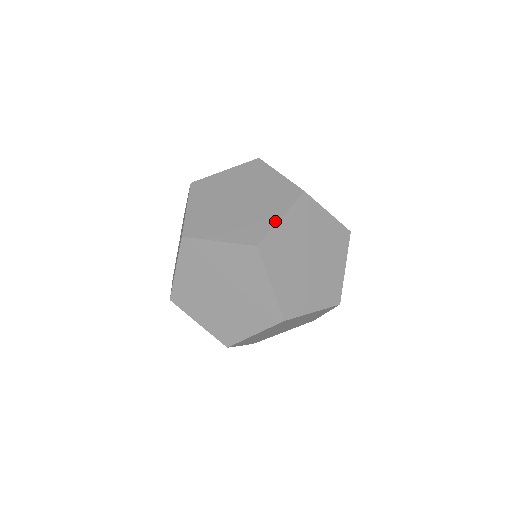
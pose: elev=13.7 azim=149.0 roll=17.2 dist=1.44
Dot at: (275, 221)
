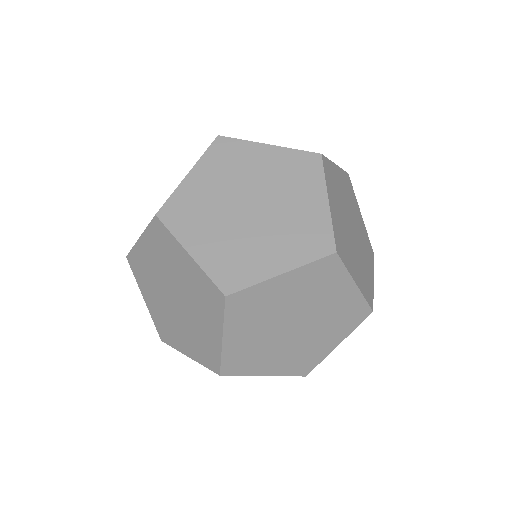
Dot at: (181, 181)
